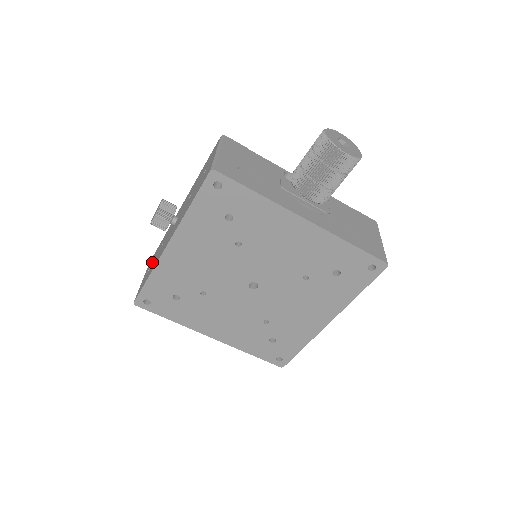
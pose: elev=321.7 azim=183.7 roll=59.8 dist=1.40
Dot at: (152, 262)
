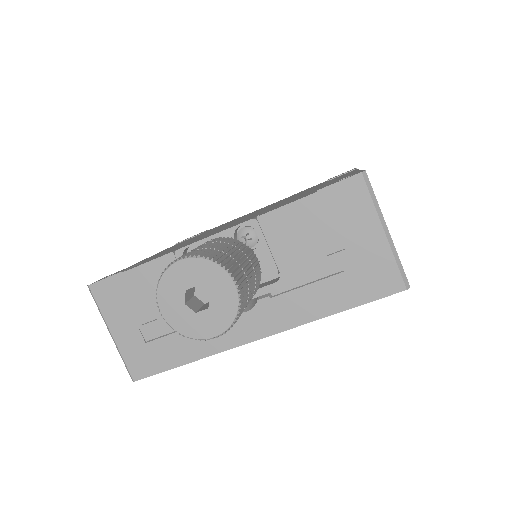
Dot at: occluded
